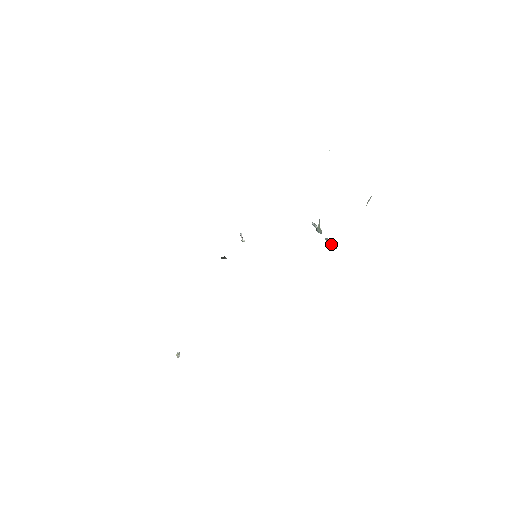
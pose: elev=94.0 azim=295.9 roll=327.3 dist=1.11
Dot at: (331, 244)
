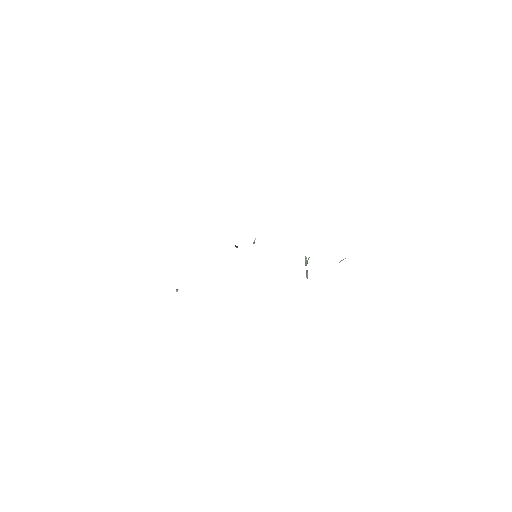
Dot at: (307, 275)
